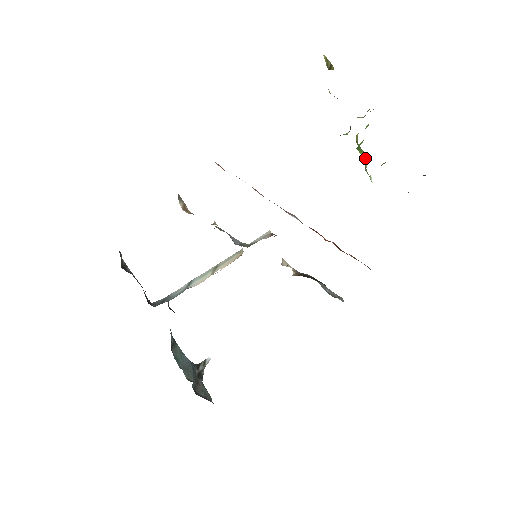
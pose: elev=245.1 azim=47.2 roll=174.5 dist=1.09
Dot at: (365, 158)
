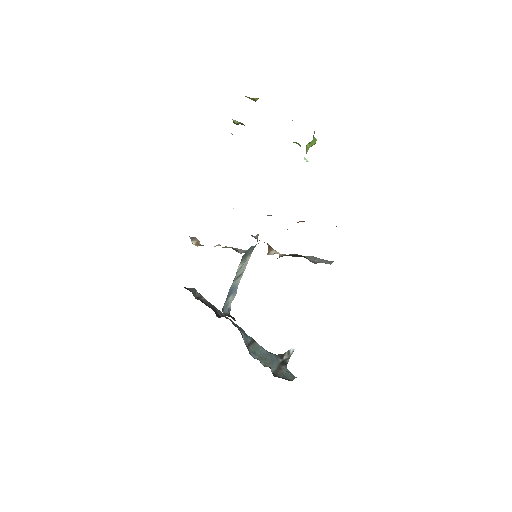
Dot at: occluded
